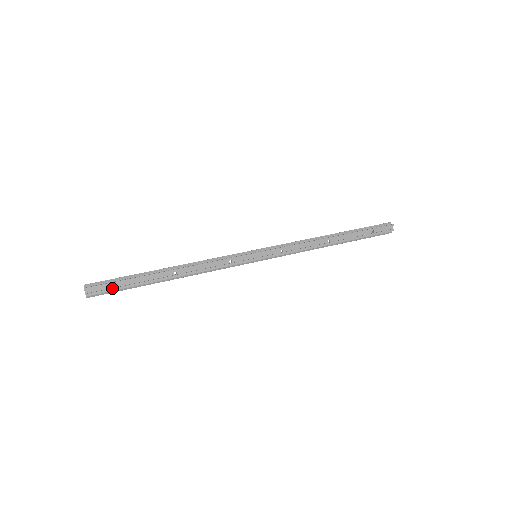
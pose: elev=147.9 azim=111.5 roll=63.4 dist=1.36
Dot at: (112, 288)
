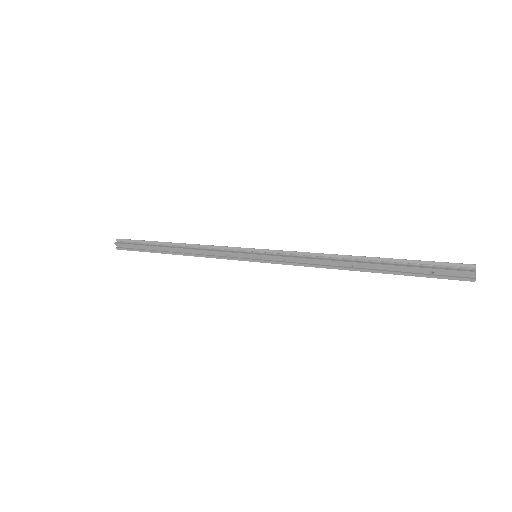
Dot at: (132, 249)
